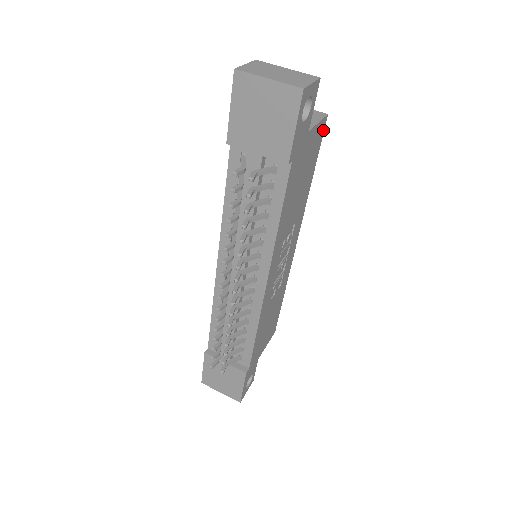
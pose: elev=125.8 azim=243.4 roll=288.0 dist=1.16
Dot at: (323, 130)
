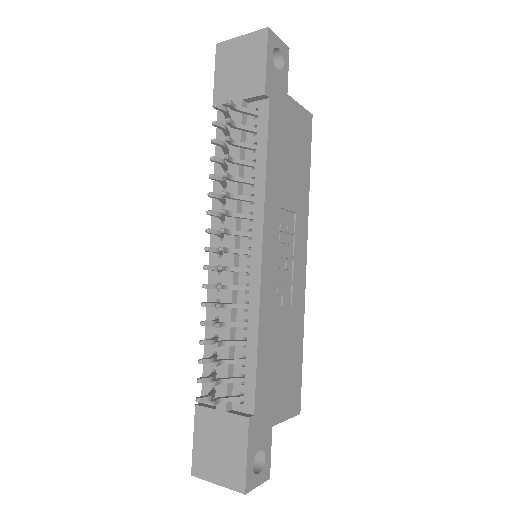
Dot at: (310, 128)
